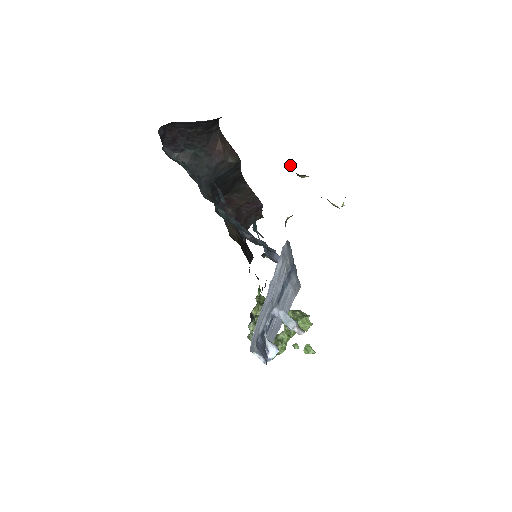
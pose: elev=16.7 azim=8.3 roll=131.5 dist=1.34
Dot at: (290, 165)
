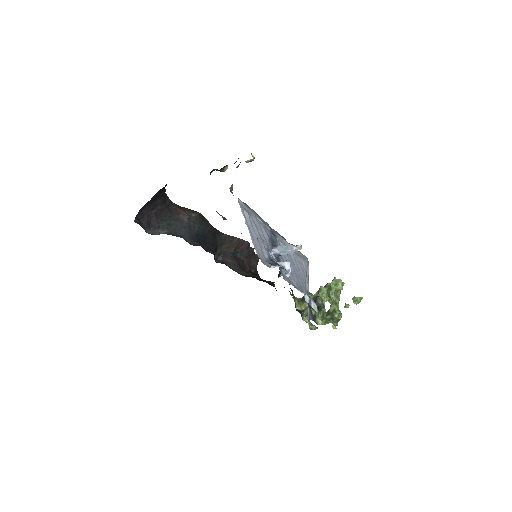
Dot at: (214, 170)
